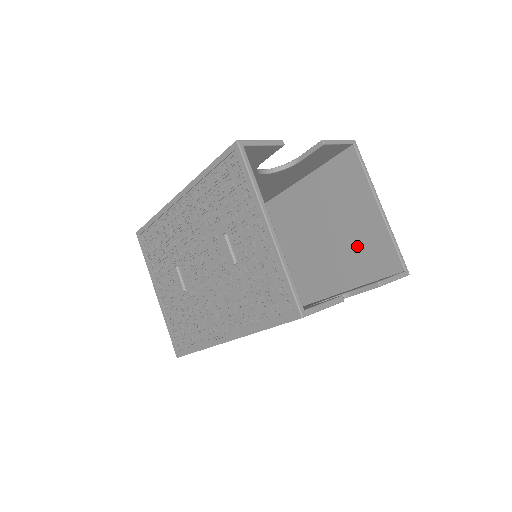
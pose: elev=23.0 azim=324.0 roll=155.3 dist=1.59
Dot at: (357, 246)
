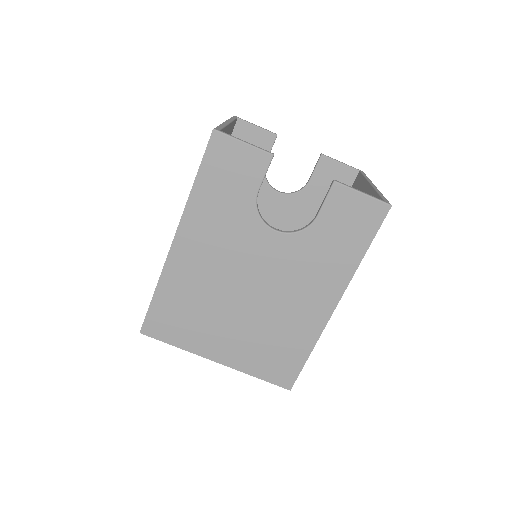
Dot at: occluded
